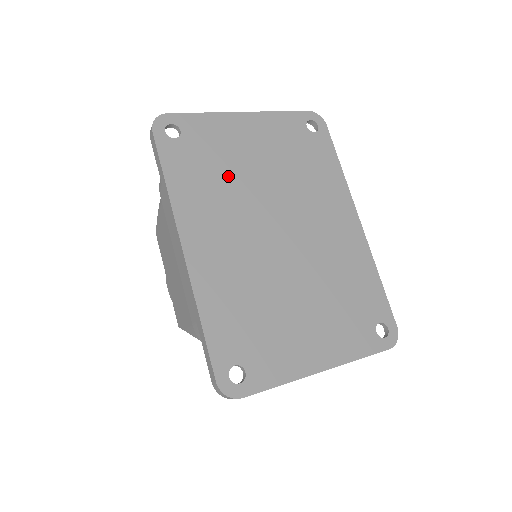
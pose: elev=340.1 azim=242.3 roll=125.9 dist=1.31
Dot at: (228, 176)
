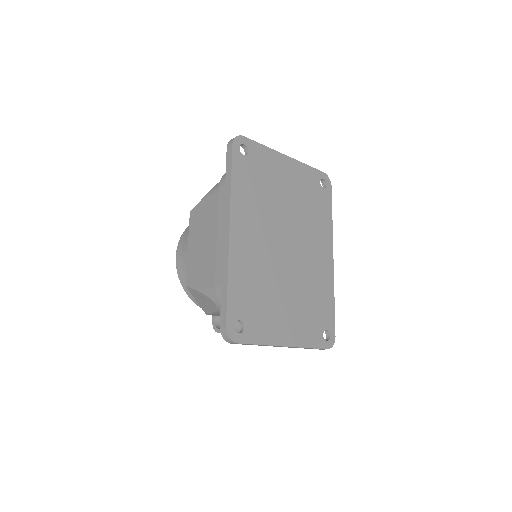
Dot at: (267, 194)
